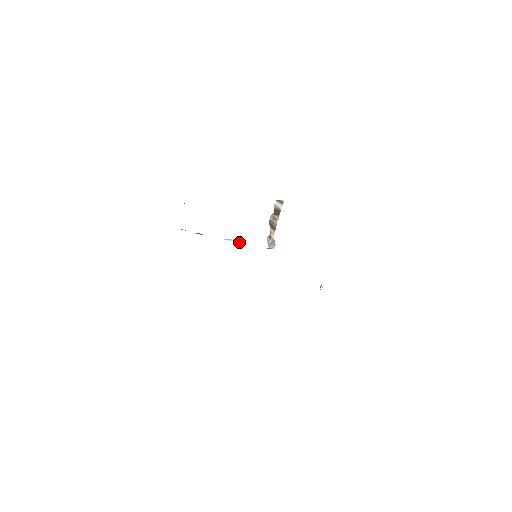
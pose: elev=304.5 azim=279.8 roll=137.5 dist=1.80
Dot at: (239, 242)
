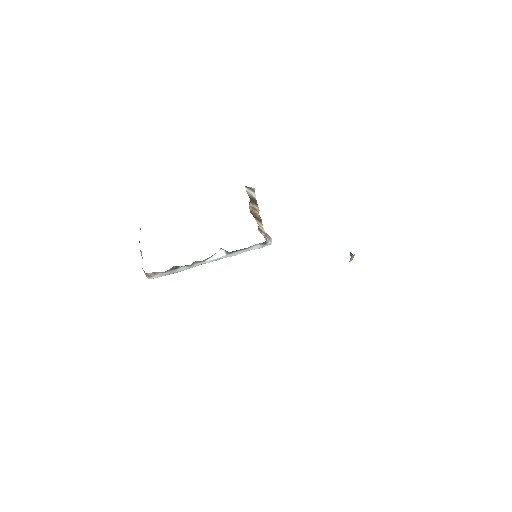
Dot at: (227, 252)
